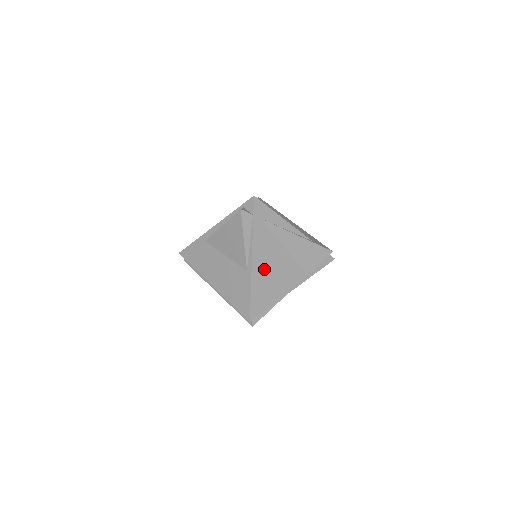
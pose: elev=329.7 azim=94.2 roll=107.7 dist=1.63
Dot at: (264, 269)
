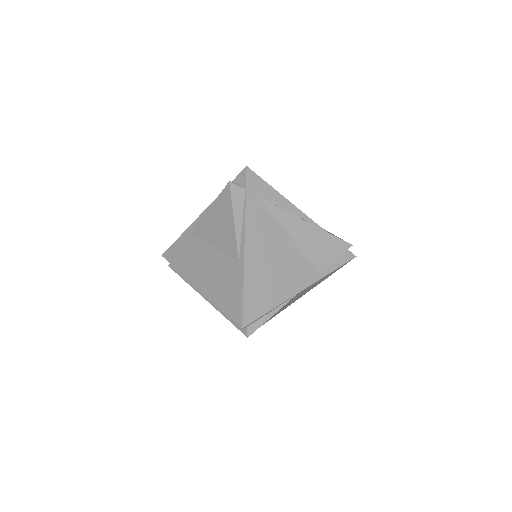
Dot at: (261, 260)
